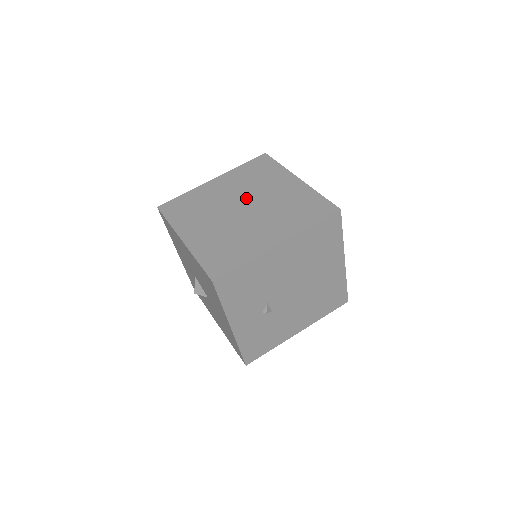
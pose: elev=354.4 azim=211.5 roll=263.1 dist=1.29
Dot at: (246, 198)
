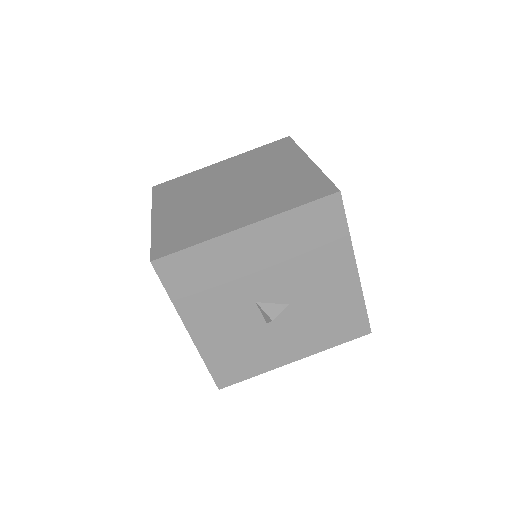
Dot at: (216, 188)
